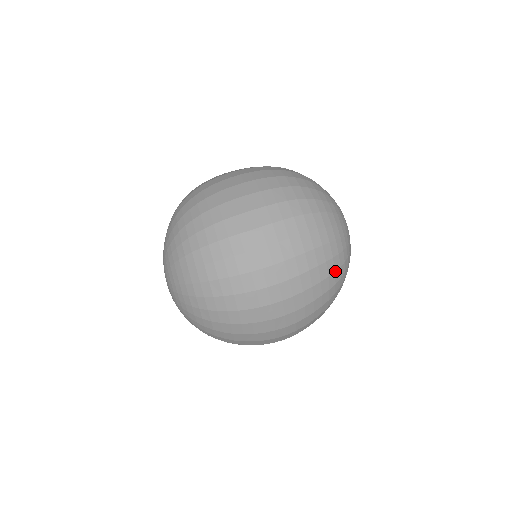
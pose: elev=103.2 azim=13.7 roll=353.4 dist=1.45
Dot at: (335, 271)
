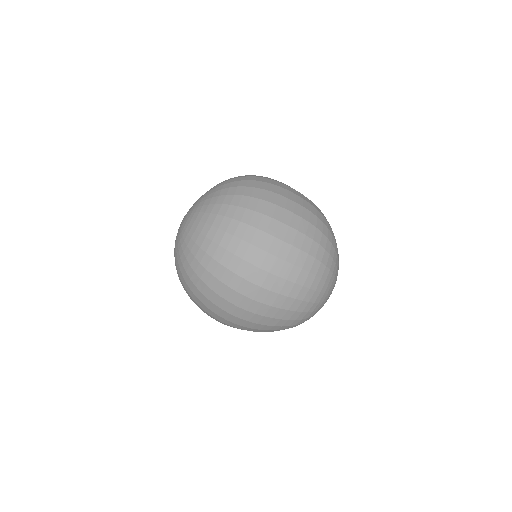
Dot at: (289, 326)
